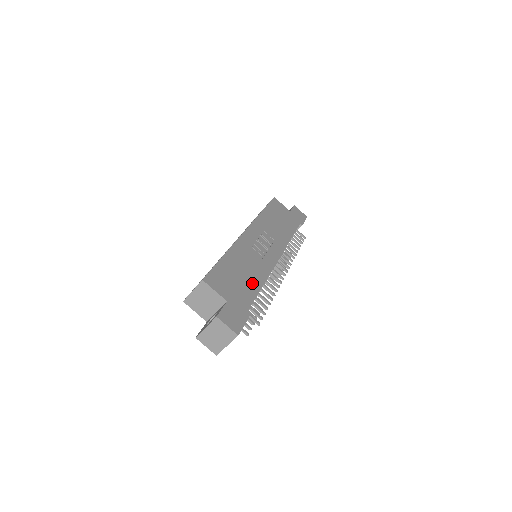
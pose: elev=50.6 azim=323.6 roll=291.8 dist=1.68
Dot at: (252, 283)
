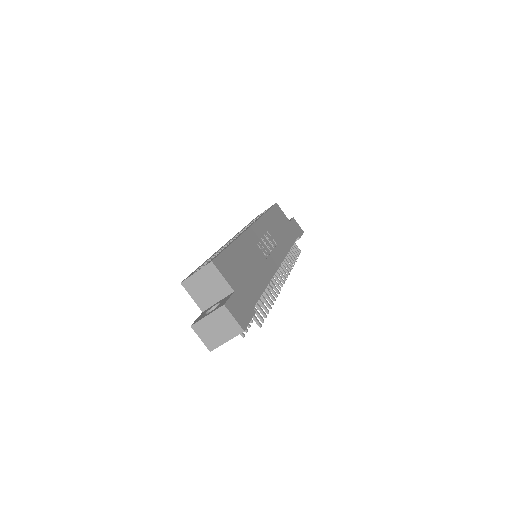
Dot at: (257, 280)
